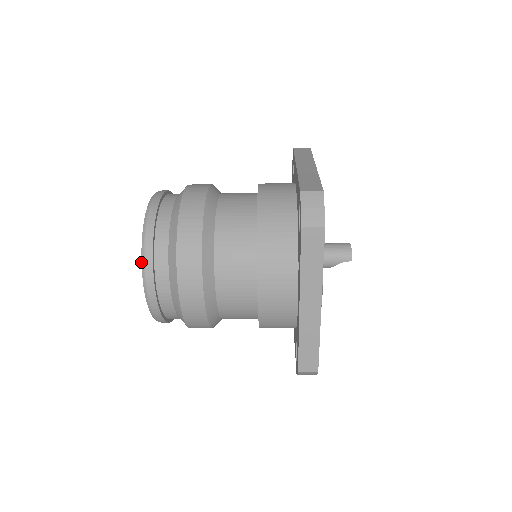
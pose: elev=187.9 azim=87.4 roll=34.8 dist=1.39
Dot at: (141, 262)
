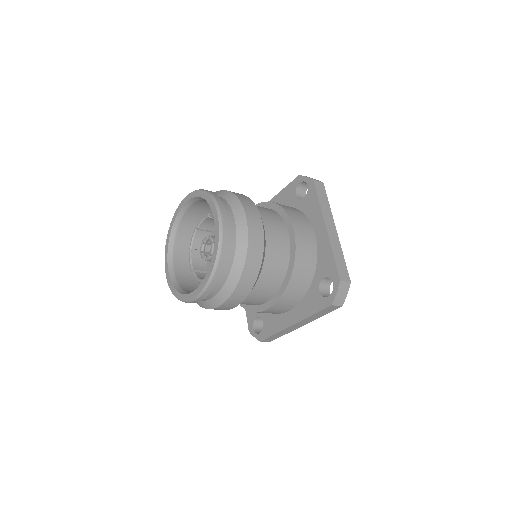
Dot at: (212, 200)
